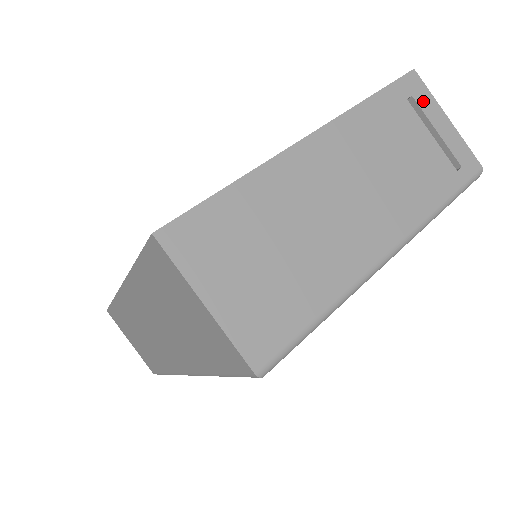
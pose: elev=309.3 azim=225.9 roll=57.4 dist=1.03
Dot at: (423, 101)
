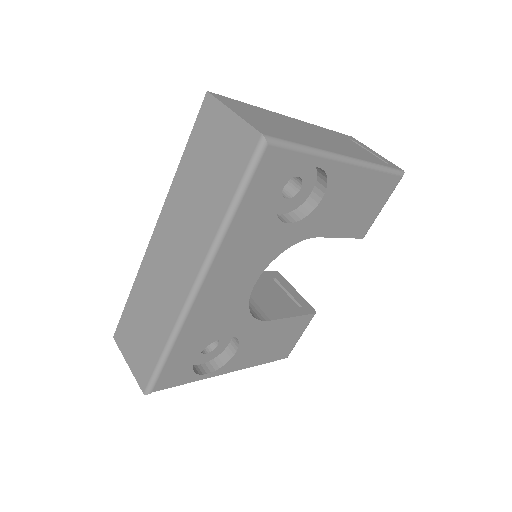
Dot at: (359, 143)
